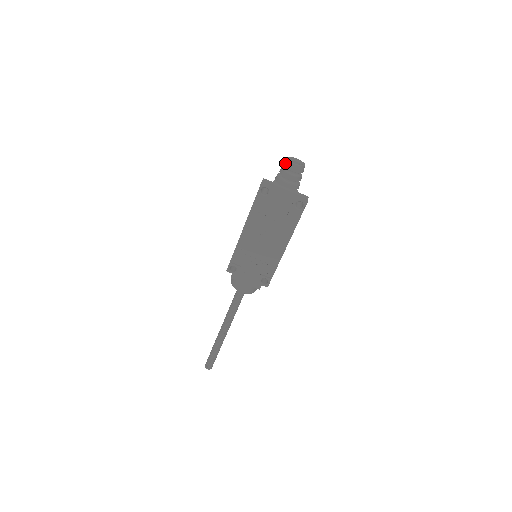
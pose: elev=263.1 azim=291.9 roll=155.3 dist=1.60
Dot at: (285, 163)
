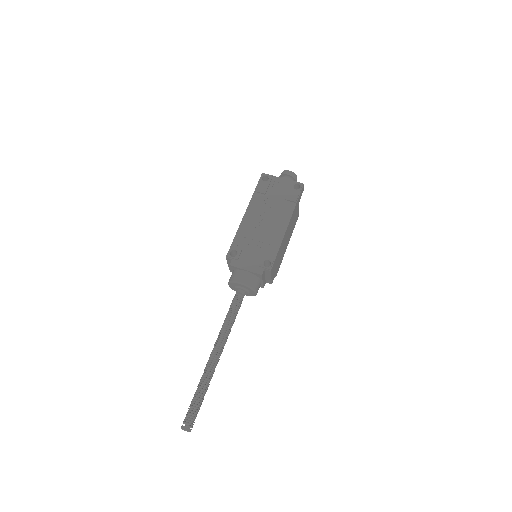
Dot at: occluded
